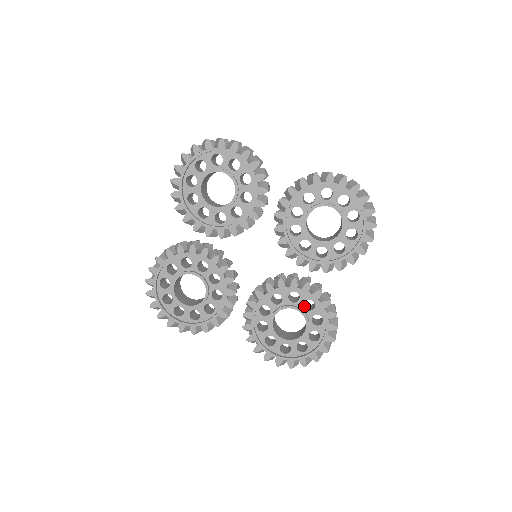
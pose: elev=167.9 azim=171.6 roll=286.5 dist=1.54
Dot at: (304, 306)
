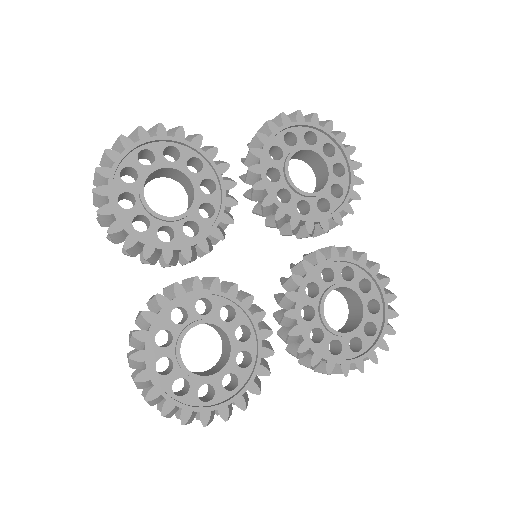
Dot at: (342, 280)
